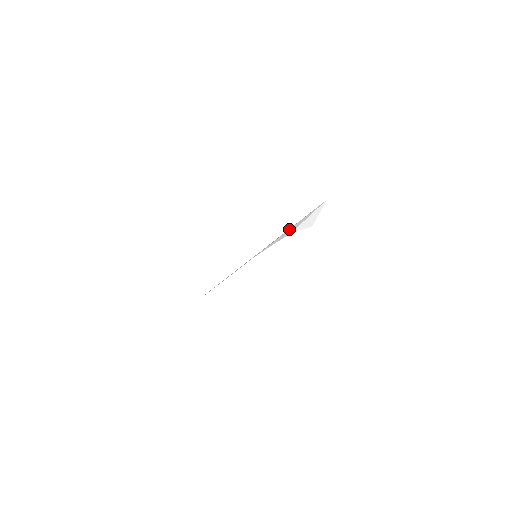
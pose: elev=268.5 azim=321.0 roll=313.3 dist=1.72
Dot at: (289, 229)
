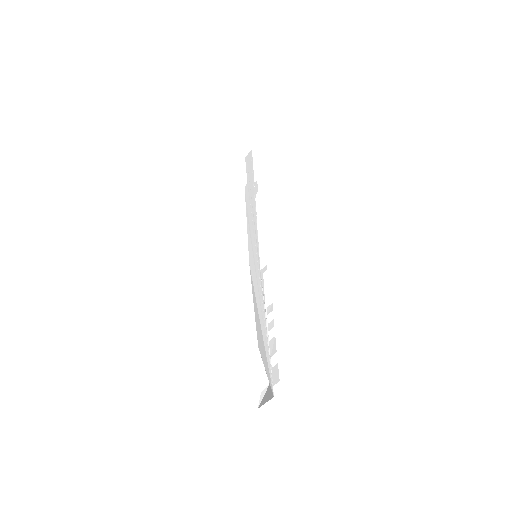
Dot at: (260, 327)
